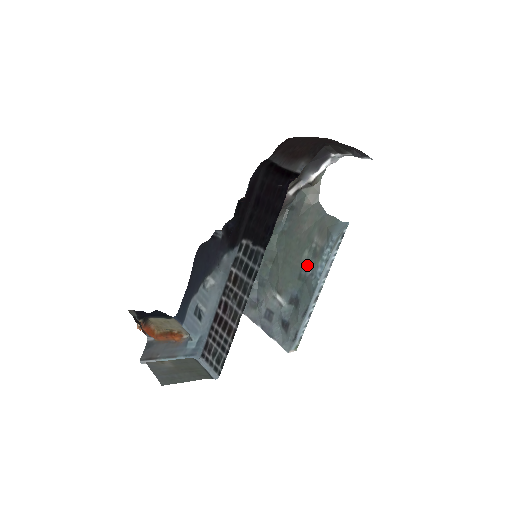
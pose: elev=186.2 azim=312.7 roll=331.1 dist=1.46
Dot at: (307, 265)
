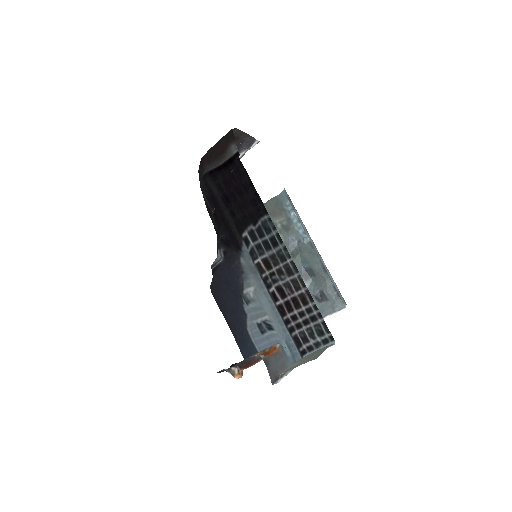
Dot at: (289, 241)
